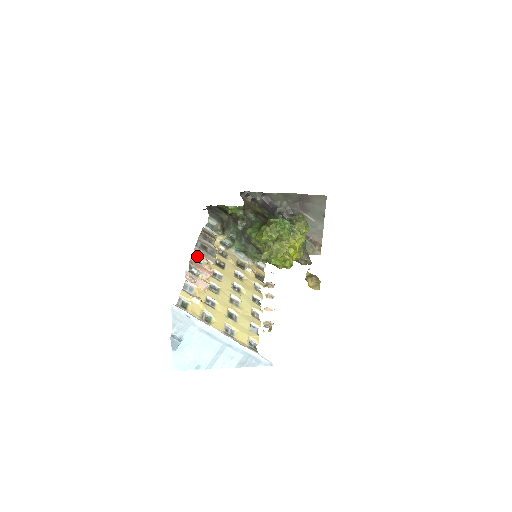
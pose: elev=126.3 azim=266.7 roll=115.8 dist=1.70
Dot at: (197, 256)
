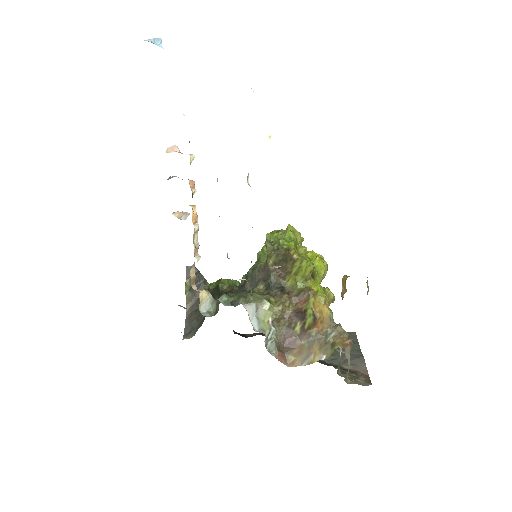
Dot at: (175, 216)
